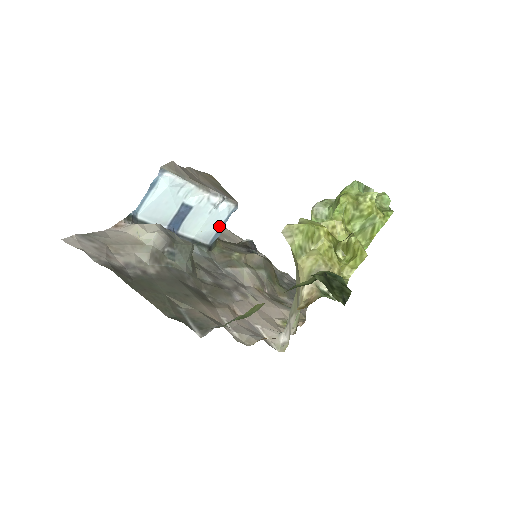
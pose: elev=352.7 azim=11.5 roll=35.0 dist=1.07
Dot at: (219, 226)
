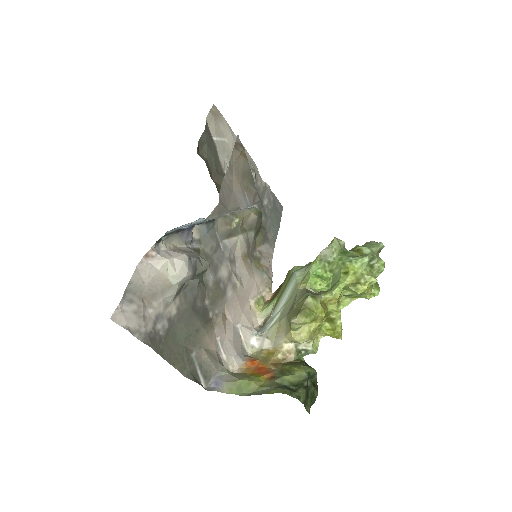
Dot at: occluded
